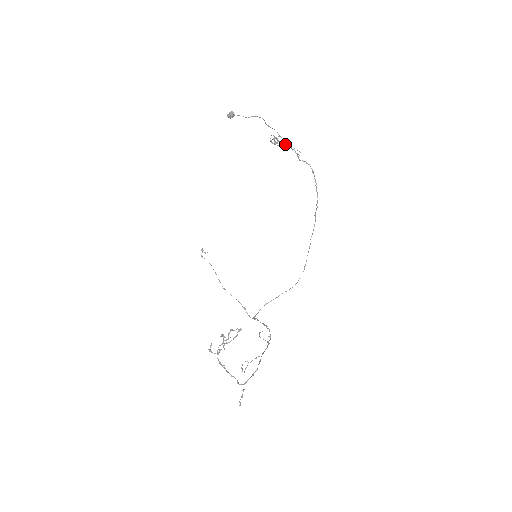
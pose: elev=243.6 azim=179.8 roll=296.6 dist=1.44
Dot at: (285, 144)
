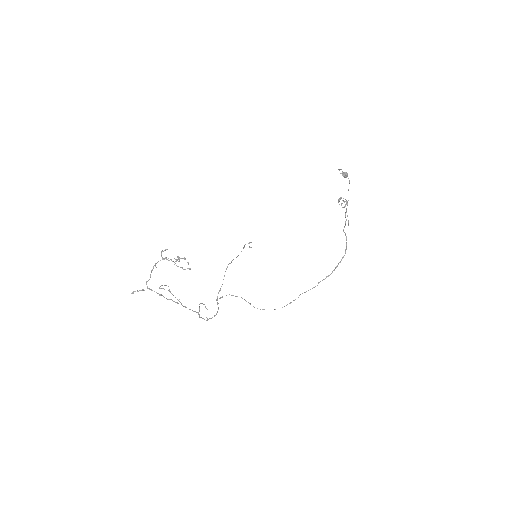
Dot at: occluded
